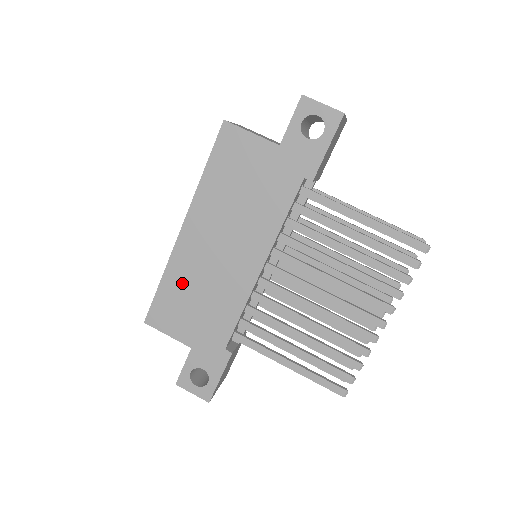
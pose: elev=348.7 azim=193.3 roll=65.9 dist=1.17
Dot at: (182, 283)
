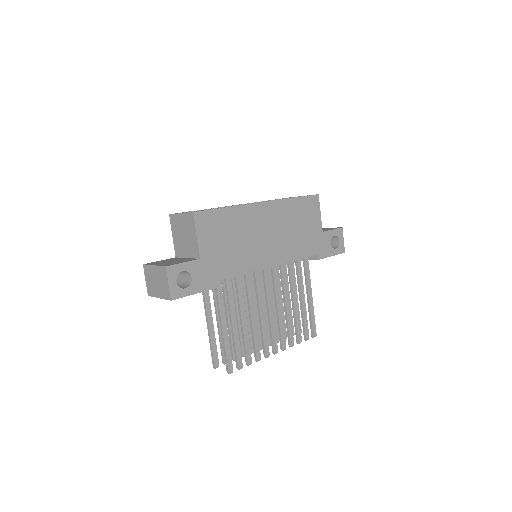
Dot at: (235, 223)
